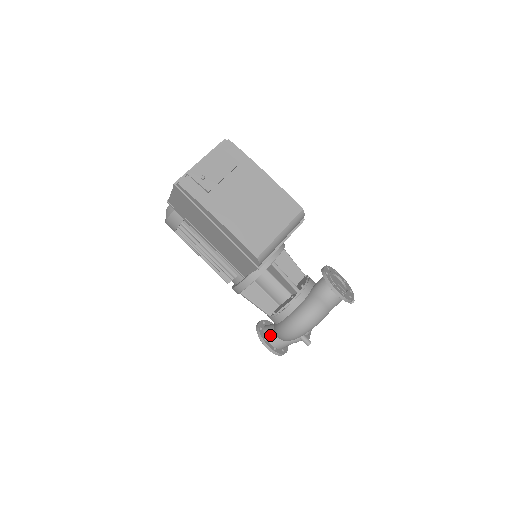
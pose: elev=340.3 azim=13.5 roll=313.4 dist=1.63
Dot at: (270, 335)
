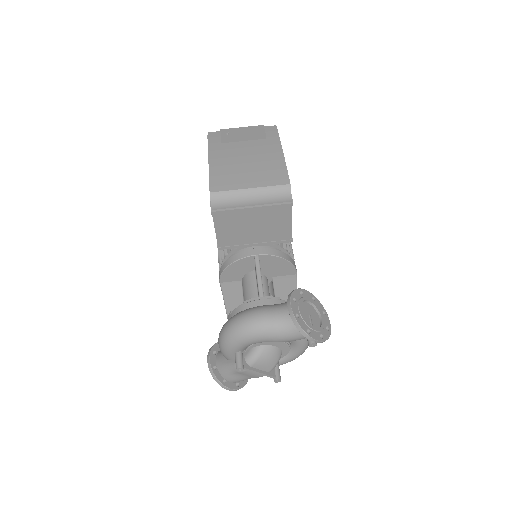
Dot at: occluded
